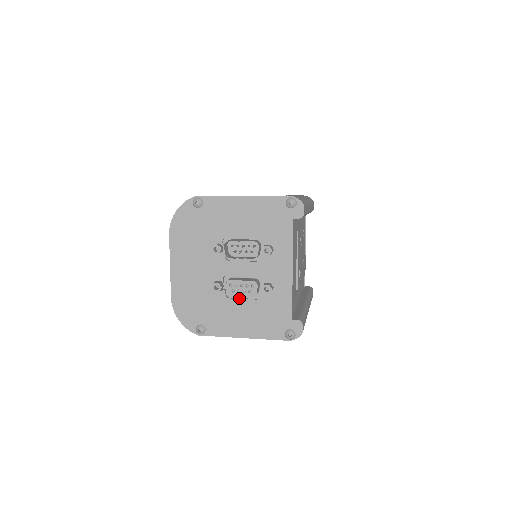
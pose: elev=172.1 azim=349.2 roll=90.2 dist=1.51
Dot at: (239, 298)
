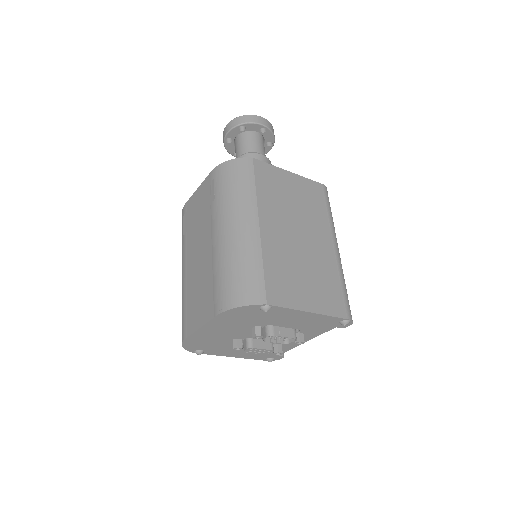
Dot at: occluded
